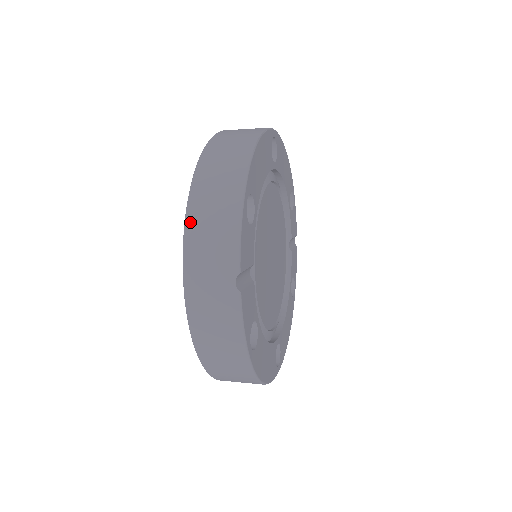
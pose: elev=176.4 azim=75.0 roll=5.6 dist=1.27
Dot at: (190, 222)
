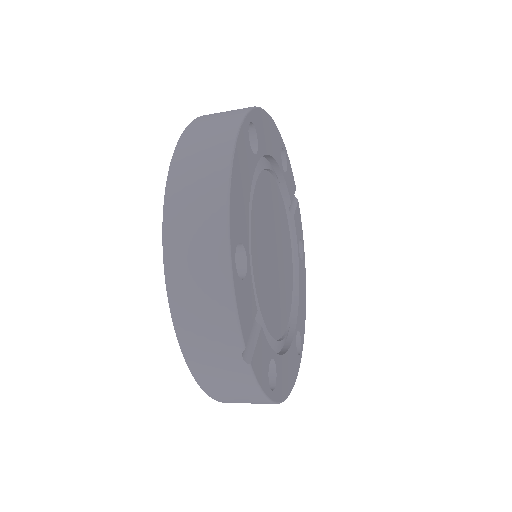
Dot at: (174, 298)
